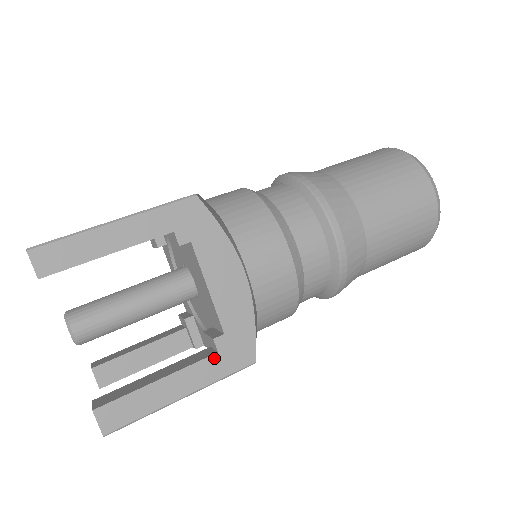
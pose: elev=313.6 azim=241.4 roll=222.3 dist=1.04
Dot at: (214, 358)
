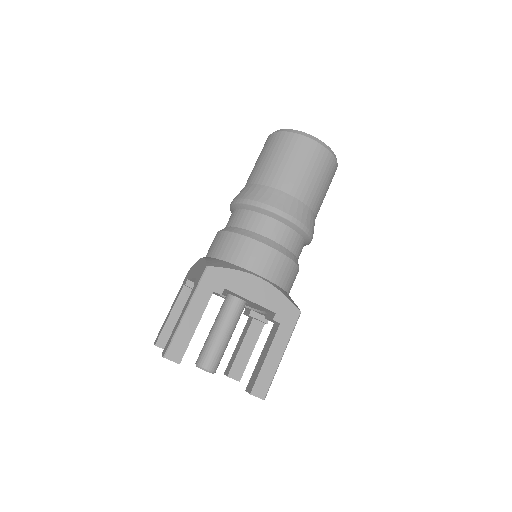
Dot at: (281, 327)
